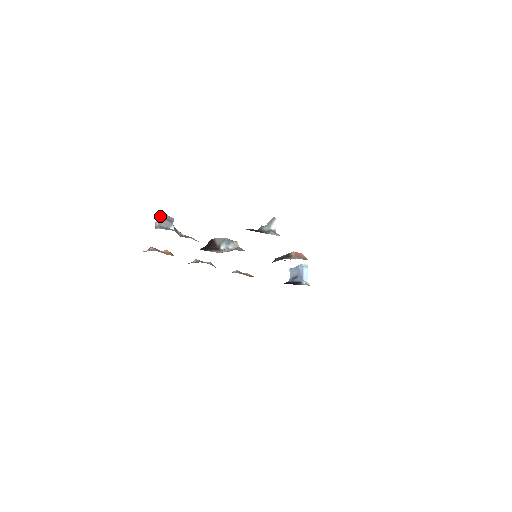
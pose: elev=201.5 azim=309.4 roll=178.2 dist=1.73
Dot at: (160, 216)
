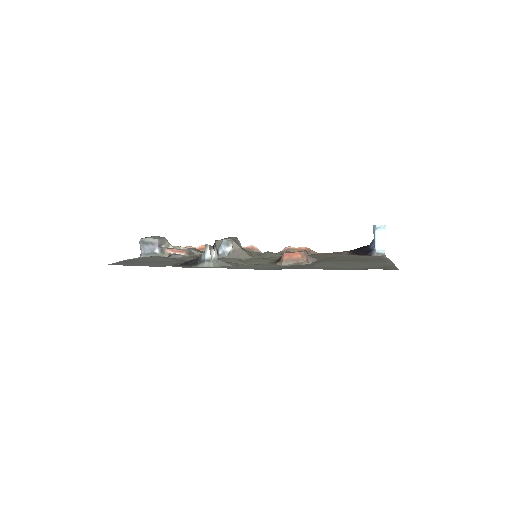
Dot at: (143, 243)
